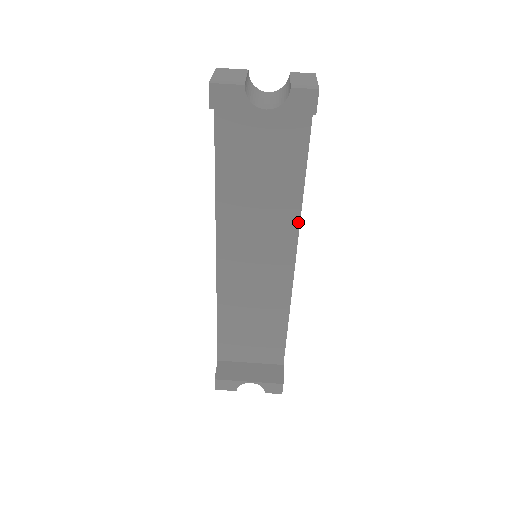
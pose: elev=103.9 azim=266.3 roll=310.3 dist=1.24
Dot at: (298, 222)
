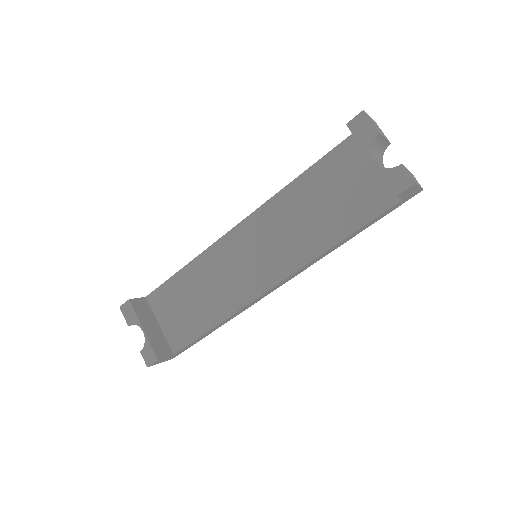
Dot at: (305, 263)
